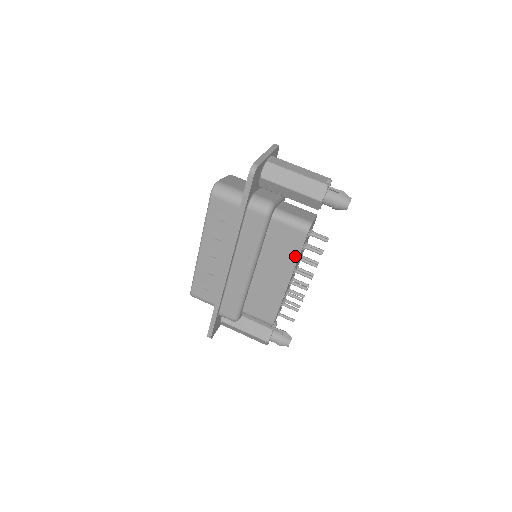
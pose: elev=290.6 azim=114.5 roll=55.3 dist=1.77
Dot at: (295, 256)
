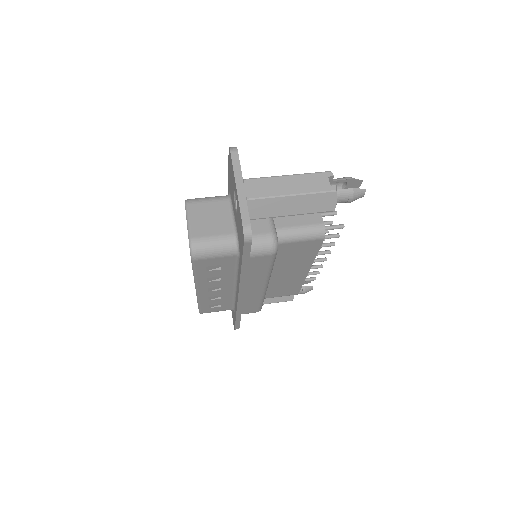
Dot at: (312, 256)
